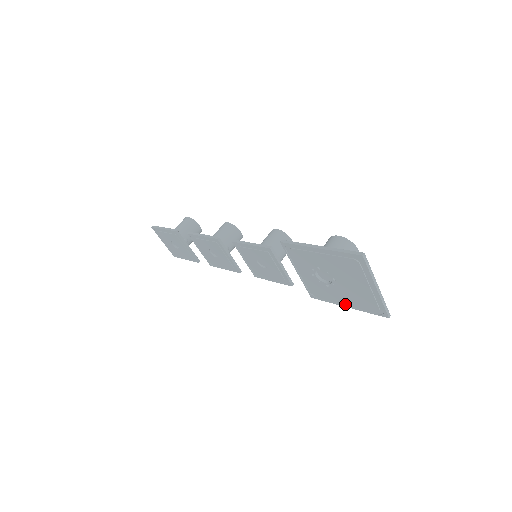
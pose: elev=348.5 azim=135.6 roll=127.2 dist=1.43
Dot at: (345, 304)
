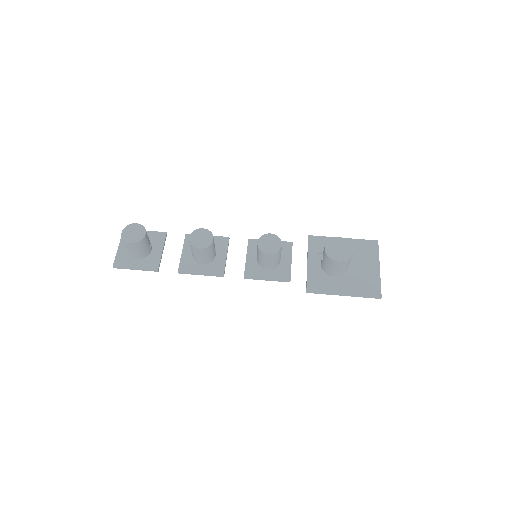
Dot at: occluded
